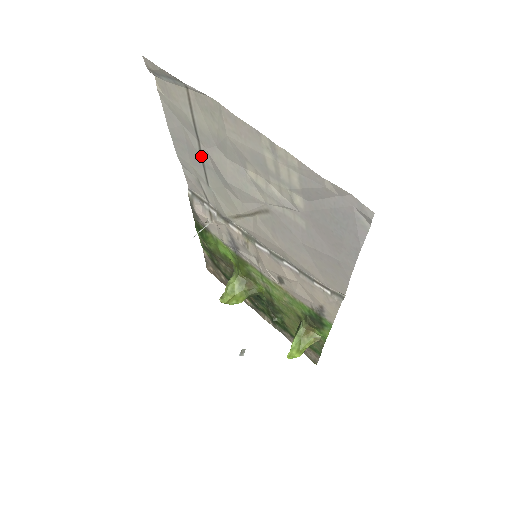
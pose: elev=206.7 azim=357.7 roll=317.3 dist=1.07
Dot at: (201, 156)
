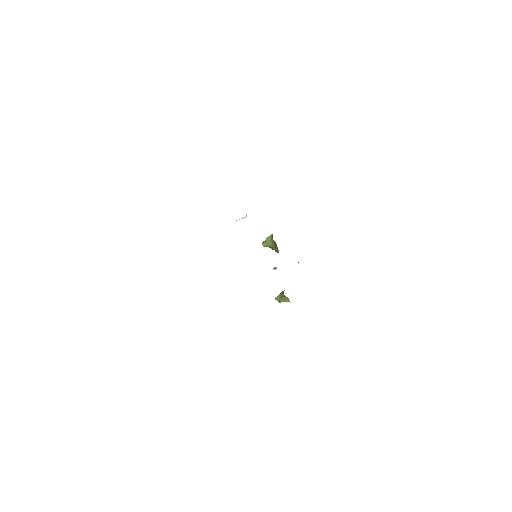
Dot at: occluded
